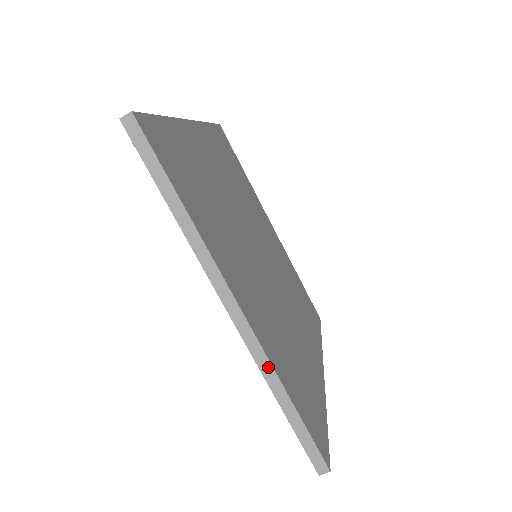
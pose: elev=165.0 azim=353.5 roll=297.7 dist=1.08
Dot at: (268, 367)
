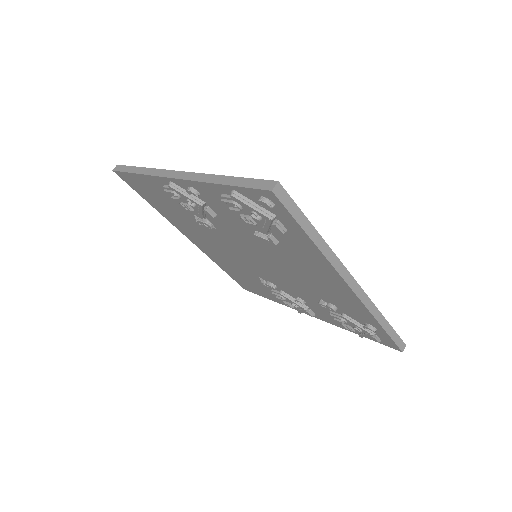
Dot at: (374, 308)
